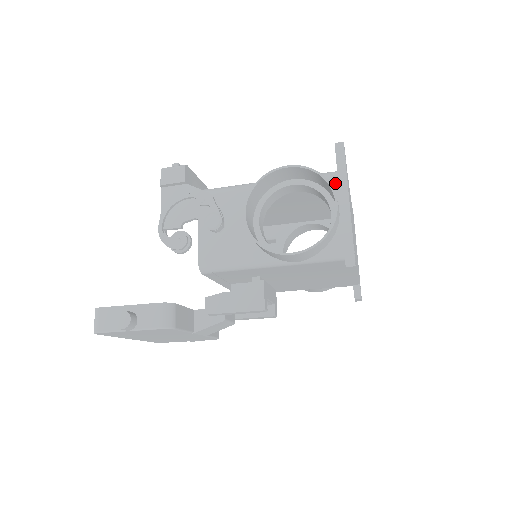
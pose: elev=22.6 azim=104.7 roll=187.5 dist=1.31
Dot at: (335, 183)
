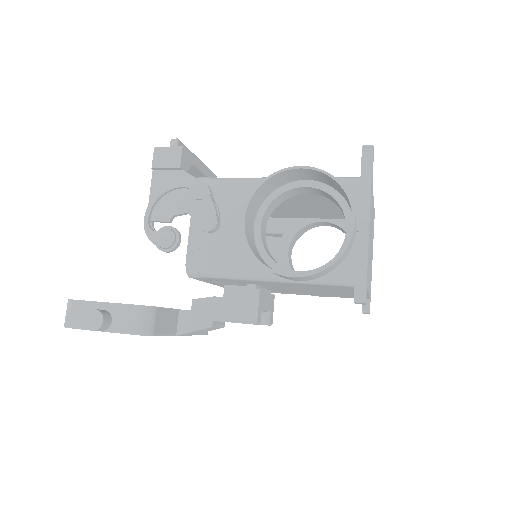
Dot at: (356, 193)
